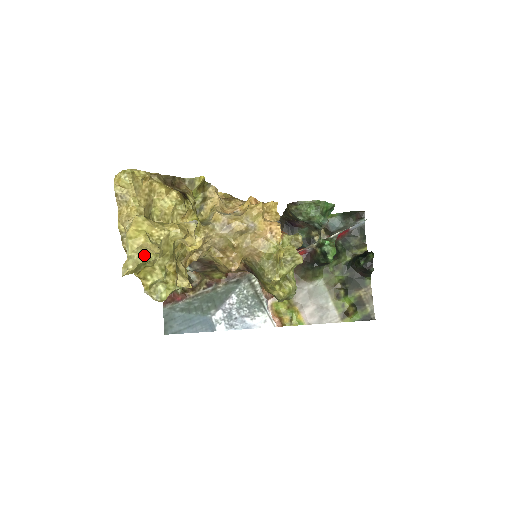
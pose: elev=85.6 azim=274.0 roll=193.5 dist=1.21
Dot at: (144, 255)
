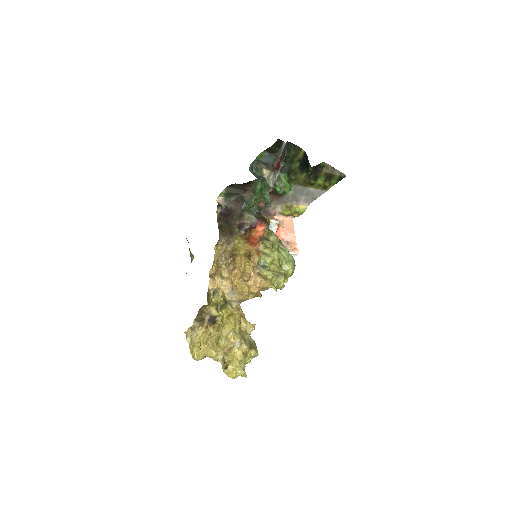
Dot at: occluded
